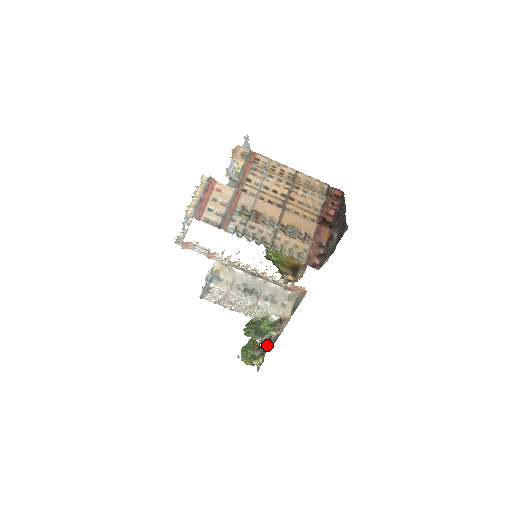
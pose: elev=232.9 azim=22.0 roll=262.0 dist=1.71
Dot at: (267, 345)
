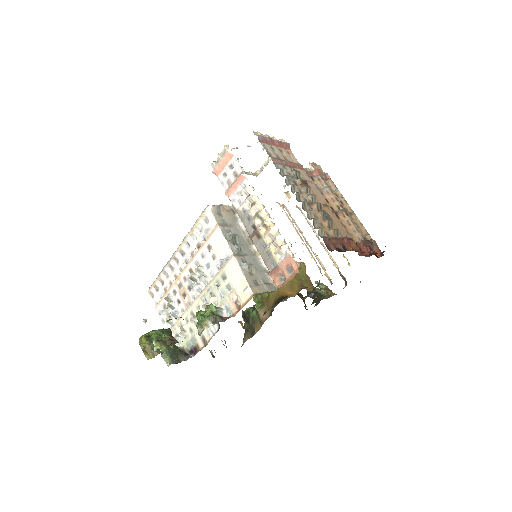
Dot at: occluded
